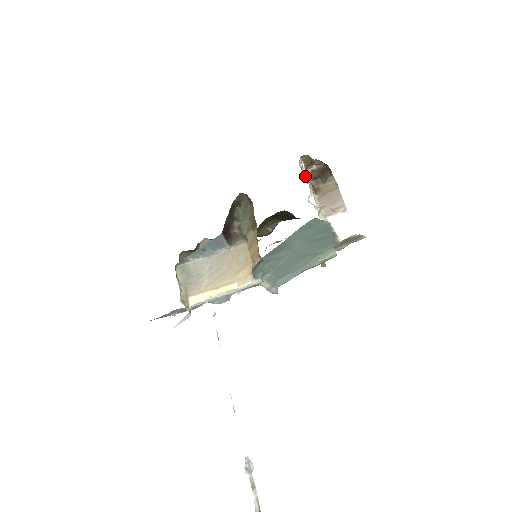
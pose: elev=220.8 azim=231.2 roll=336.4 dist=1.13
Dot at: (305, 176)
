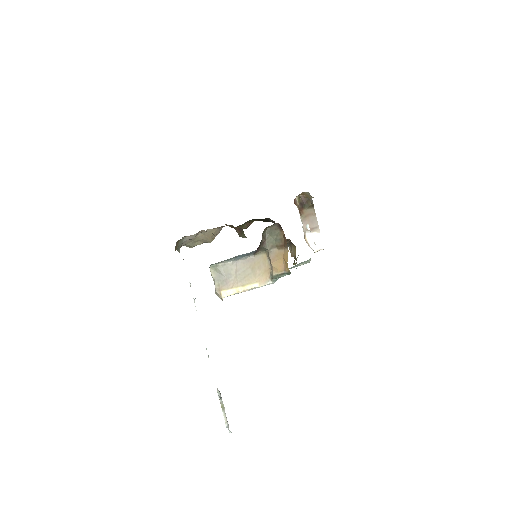
Dot at: occluded
